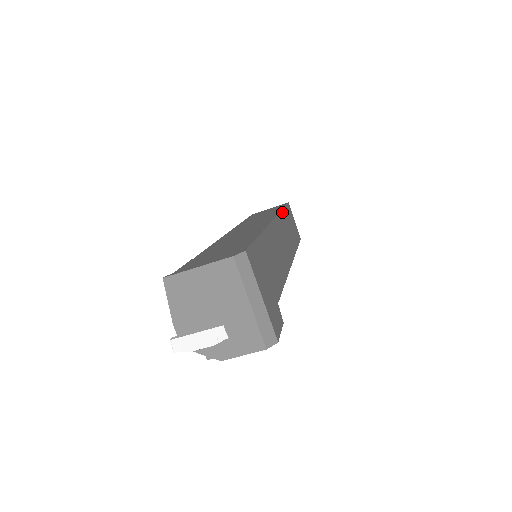
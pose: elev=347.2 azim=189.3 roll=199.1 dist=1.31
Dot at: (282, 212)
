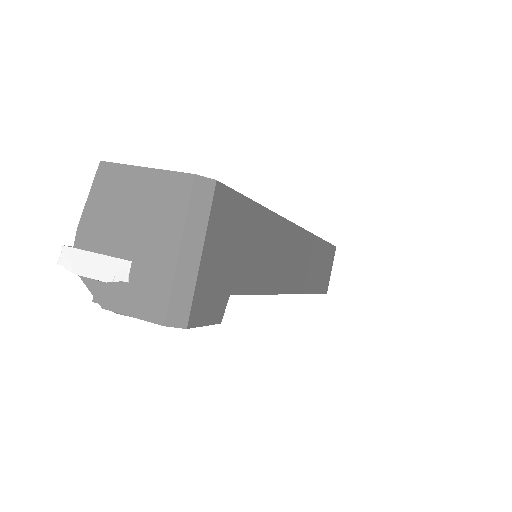
Dot at: (319, 240)
